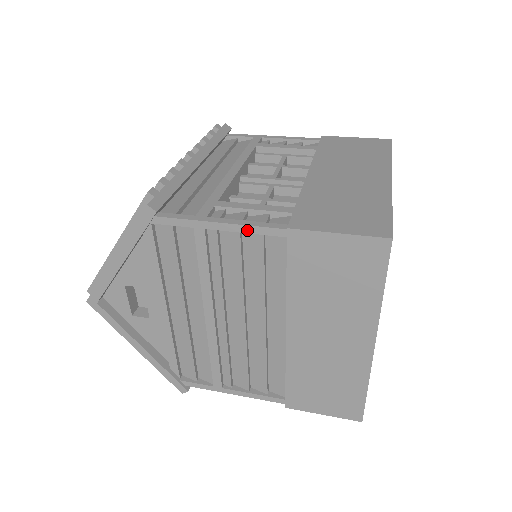
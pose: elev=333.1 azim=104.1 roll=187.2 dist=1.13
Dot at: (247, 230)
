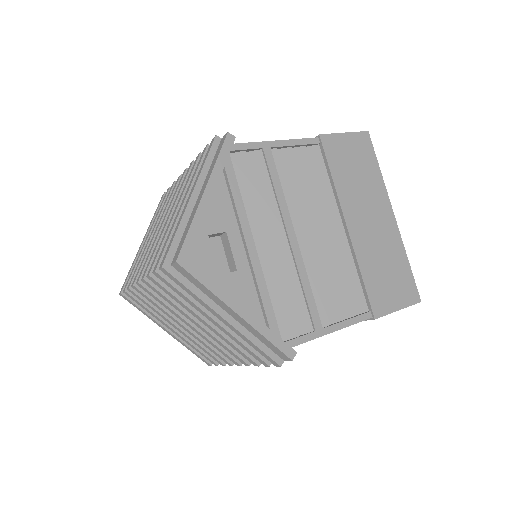
Dot at: (297, 143)
